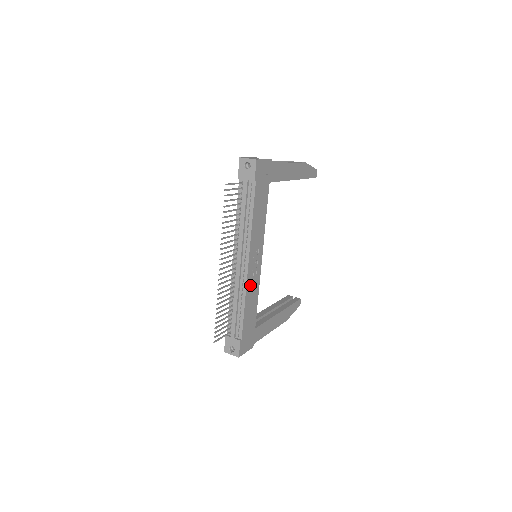
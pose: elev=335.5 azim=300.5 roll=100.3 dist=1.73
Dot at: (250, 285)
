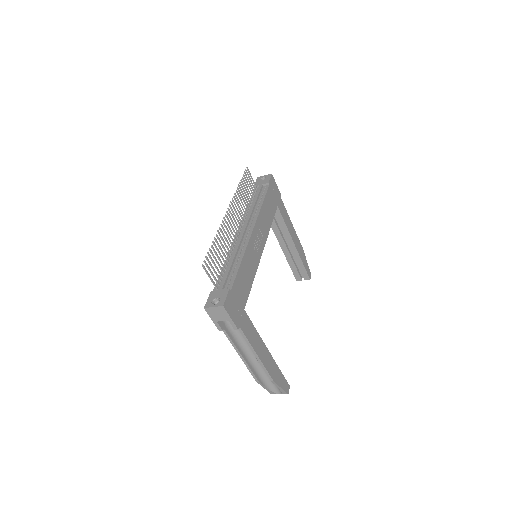
Dot at: (250, 253)
